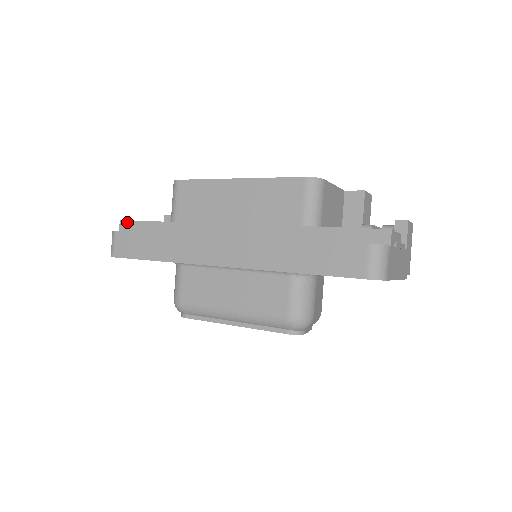
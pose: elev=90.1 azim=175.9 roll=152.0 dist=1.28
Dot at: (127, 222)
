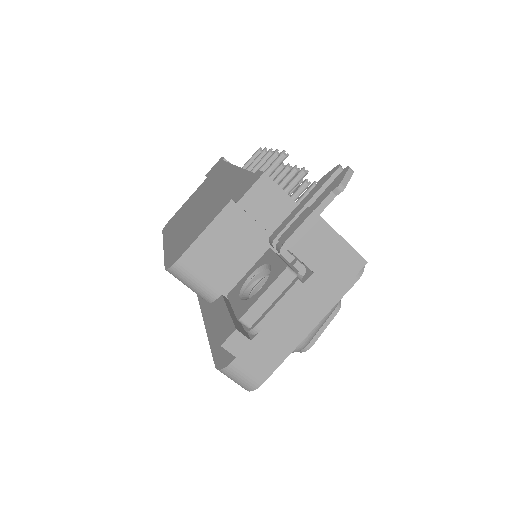
Dot at: occluded
